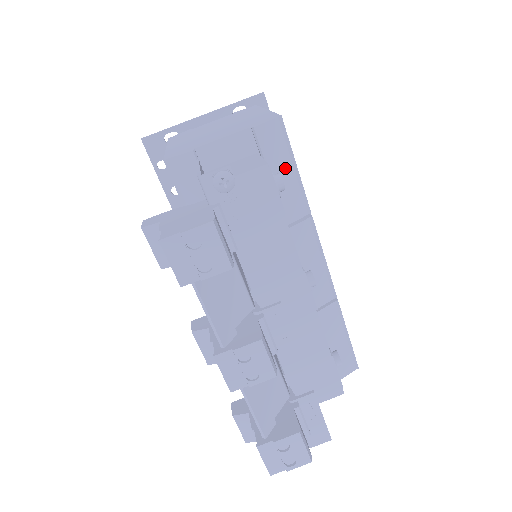
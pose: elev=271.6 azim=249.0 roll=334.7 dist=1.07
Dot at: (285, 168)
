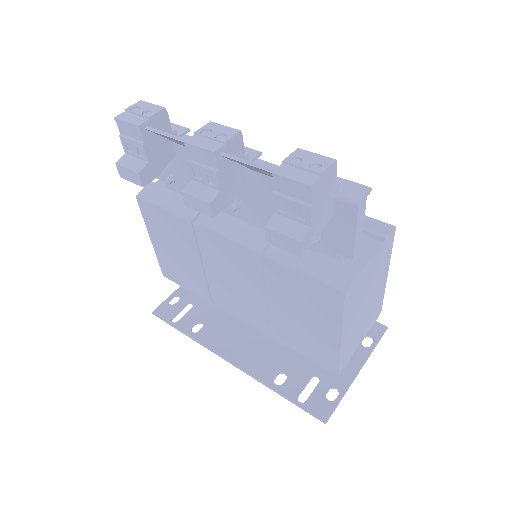
Dot at: occluded
